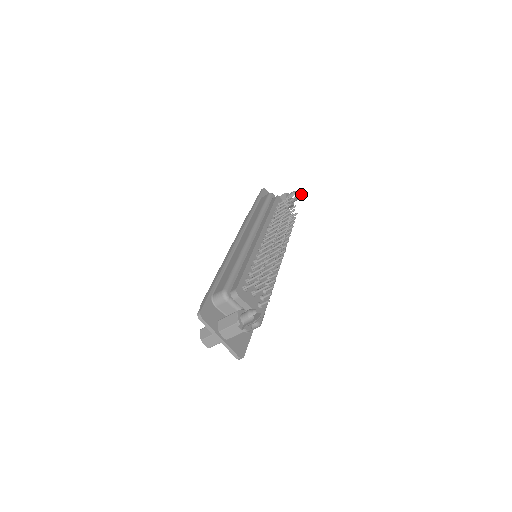
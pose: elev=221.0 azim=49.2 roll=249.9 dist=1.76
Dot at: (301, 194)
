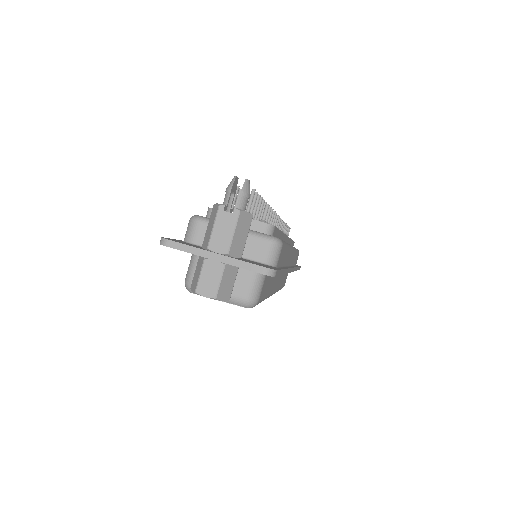
Dot at: occluded
